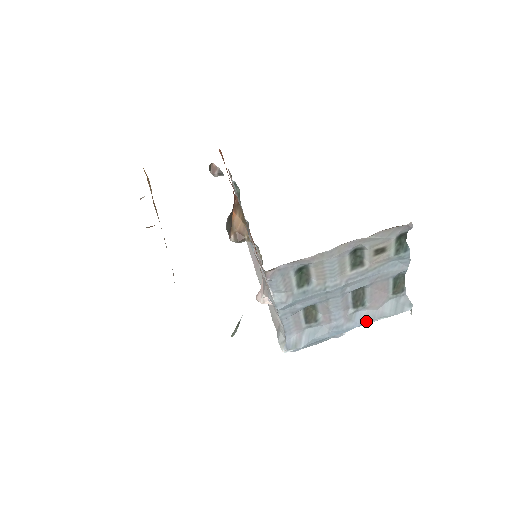
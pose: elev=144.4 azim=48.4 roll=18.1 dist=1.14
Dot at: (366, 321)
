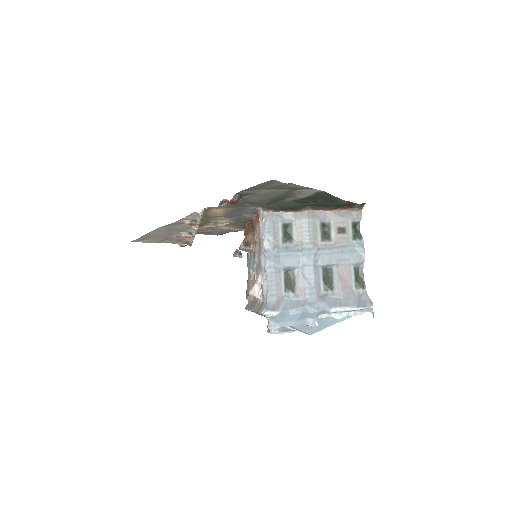
Dot at: (334, 306)
